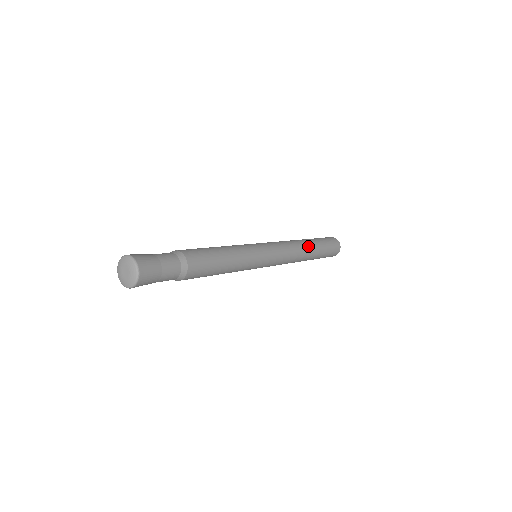
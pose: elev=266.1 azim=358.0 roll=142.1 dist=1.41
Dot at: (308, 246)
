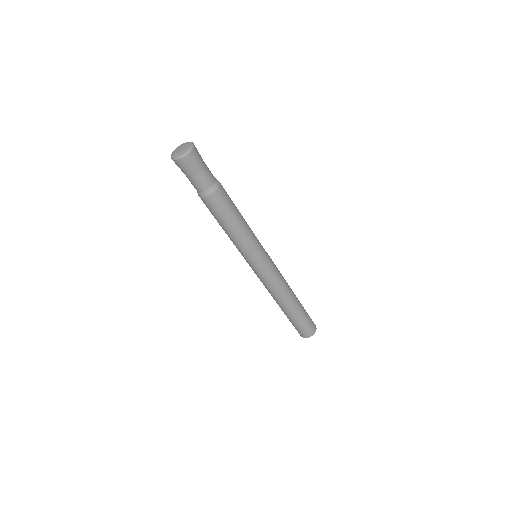
Dot at: occluded
